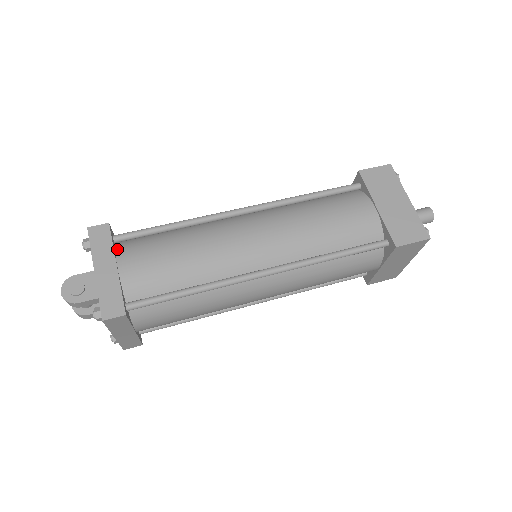
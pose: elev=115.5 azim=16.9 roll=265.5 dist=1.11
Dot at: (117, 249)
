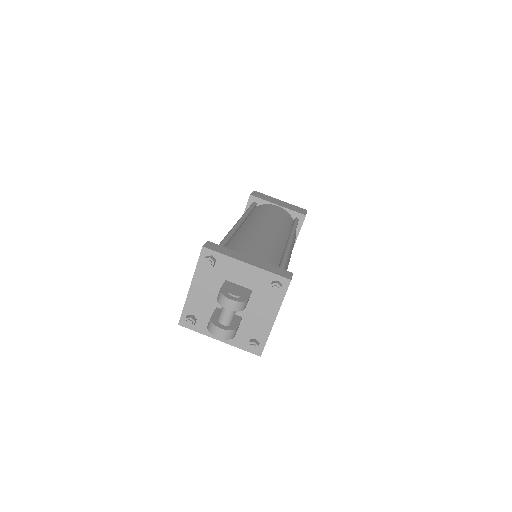
Dot at: occluded
